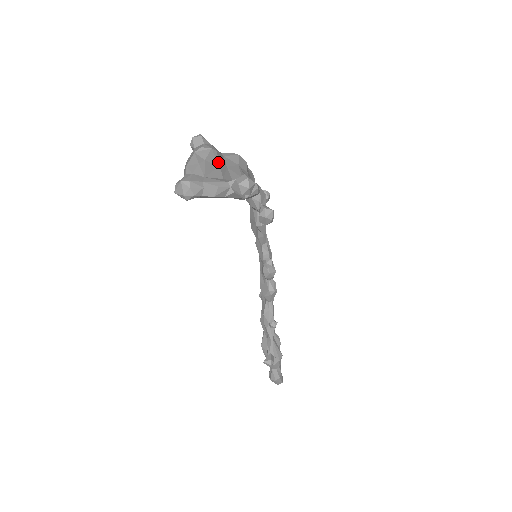
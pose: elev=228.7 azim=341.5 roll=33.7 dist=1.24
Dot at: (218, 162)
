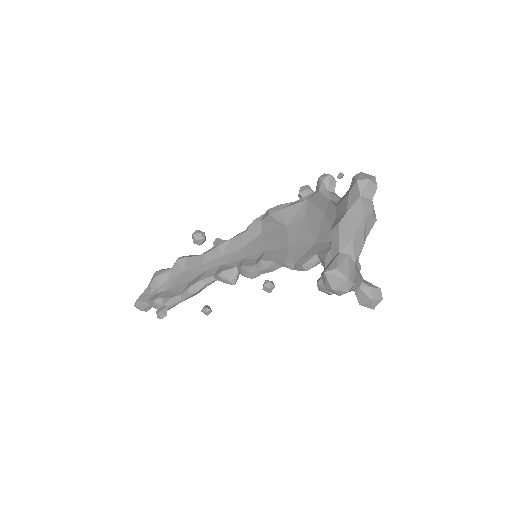
Dot at: occluded
